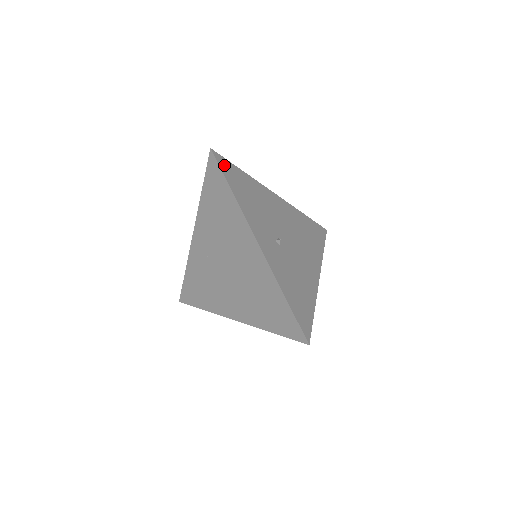
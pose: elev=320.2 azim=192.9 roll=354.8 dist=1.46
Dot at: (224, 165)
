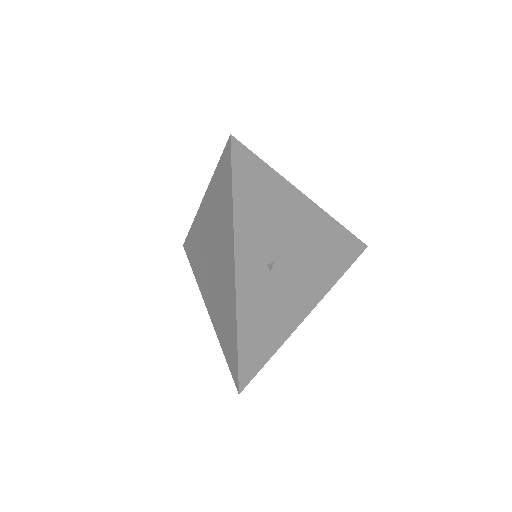
Dot at: (241, 159)
